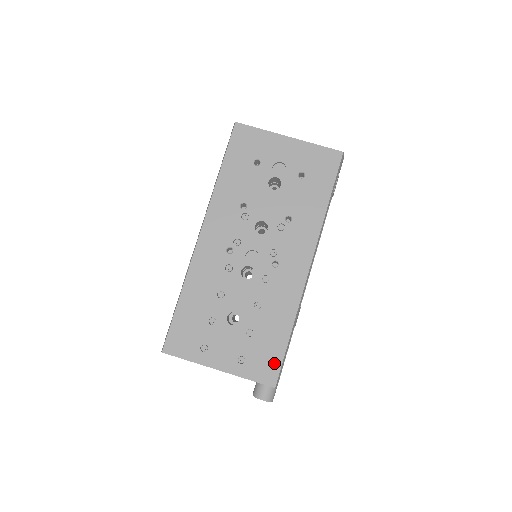
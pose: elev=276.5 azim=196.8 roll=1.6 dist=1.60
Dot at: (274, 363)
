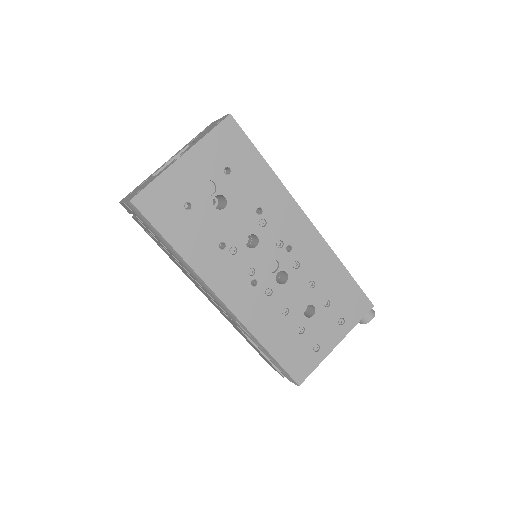
Dot at: (358, 296)
